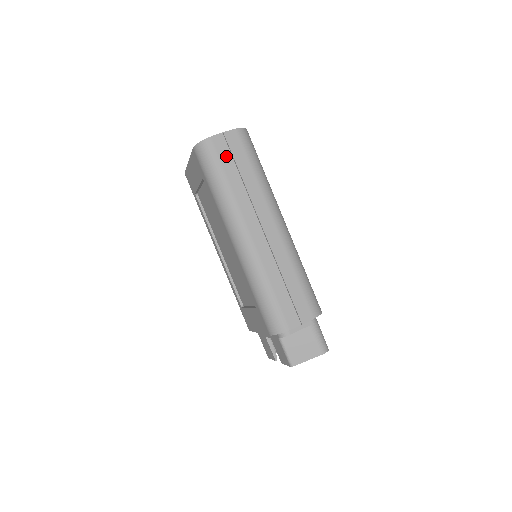
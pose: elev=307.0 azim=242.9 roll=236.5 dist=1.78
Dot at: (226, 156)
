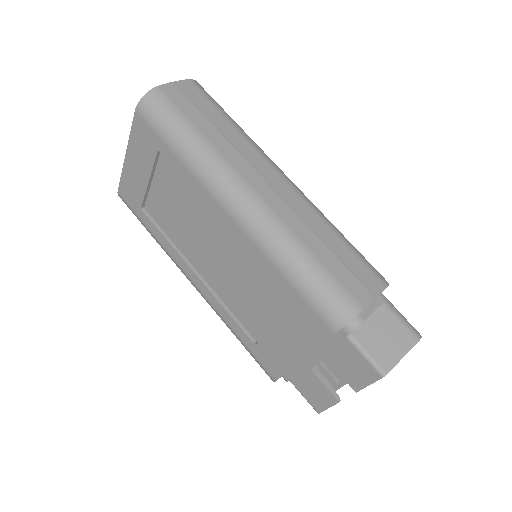
Dot at: (187, 105)
